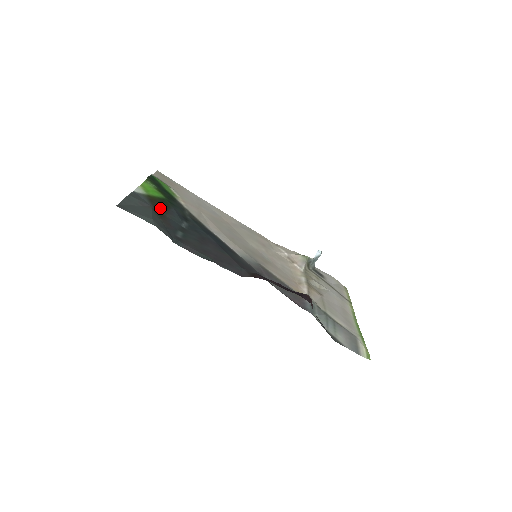
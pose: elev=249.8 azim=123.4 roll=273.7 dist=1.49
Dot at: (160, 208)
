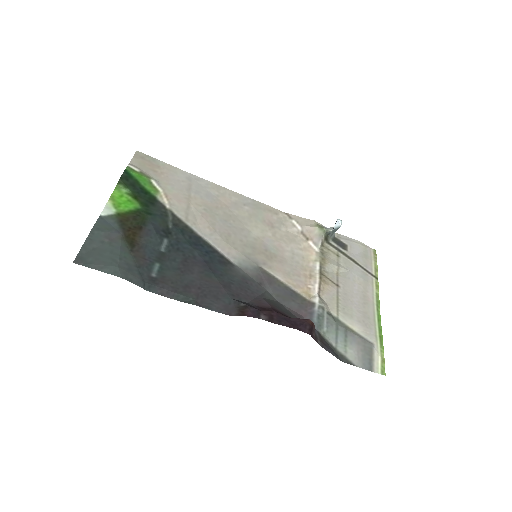
Dot at: (133, 232)
